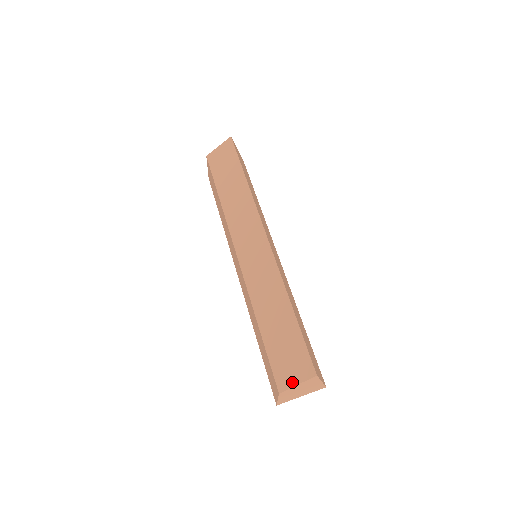
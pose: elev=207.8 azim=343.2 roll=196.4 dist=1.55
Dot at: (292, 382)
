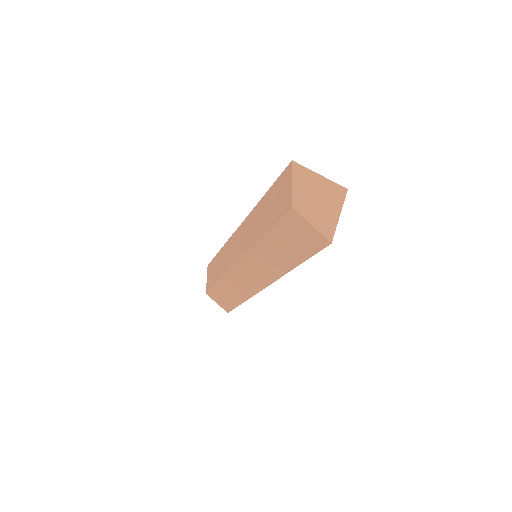
Dot at: (290, 191)
